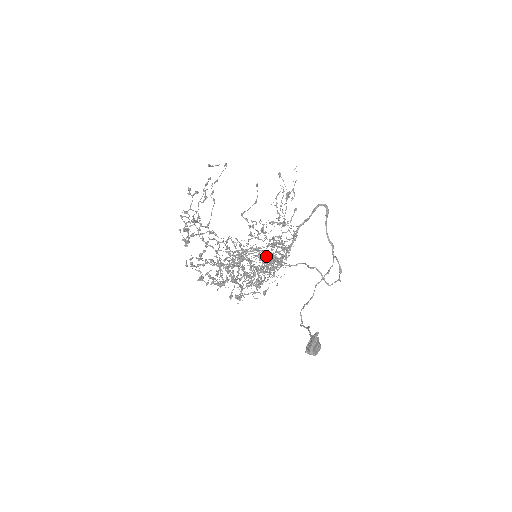
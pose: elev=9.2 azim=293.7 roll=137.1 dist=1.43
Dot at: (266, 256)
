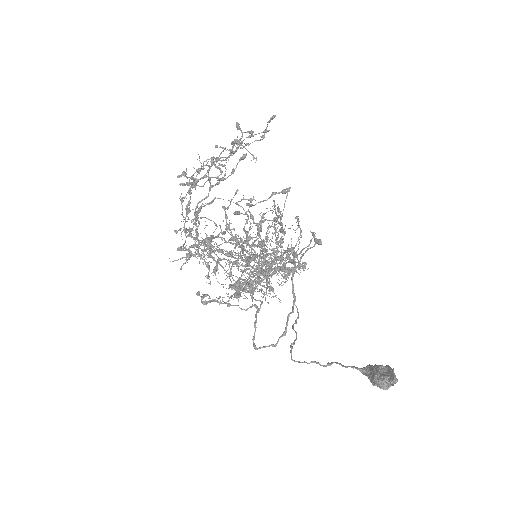
Dot at: (266, 262)
